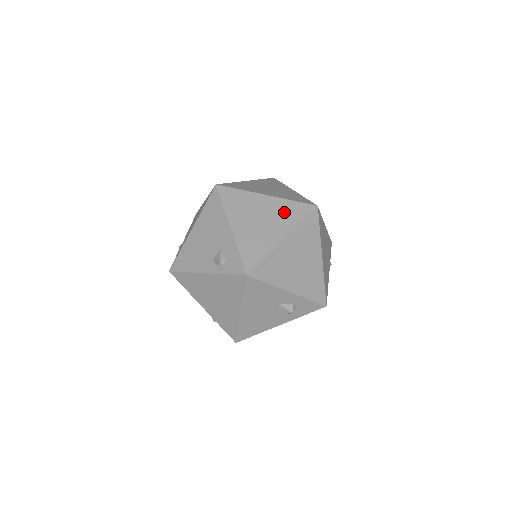
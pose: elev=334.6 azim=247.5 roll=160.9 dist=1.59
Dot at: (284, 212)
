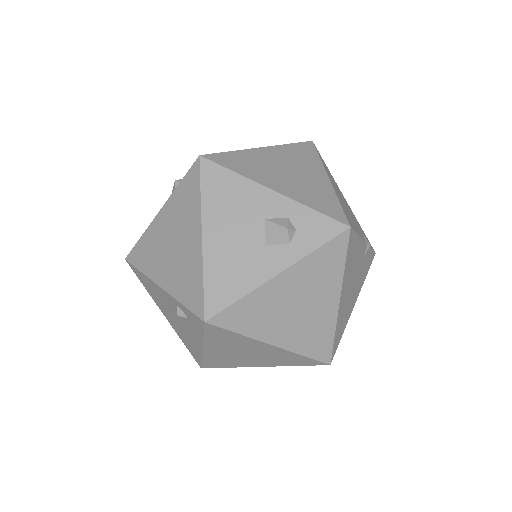
Dot at: occluded
